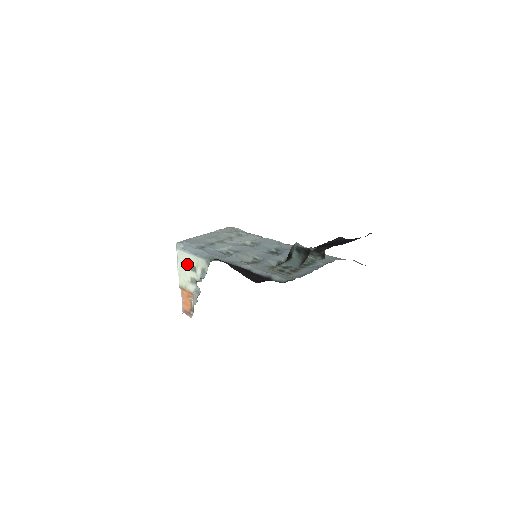
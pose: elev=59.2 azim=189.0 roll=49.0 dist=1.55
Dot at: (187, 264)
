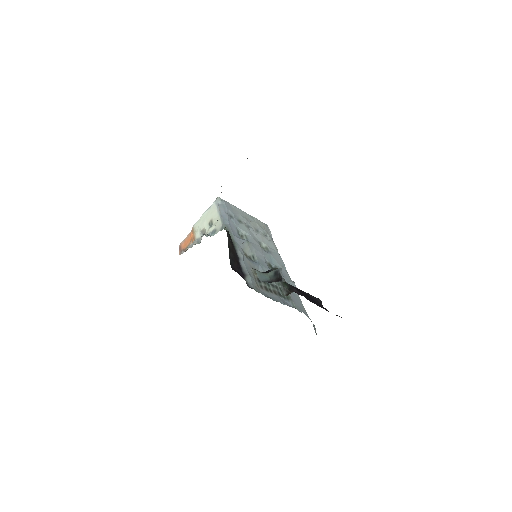
Dot at: (211, 217)
